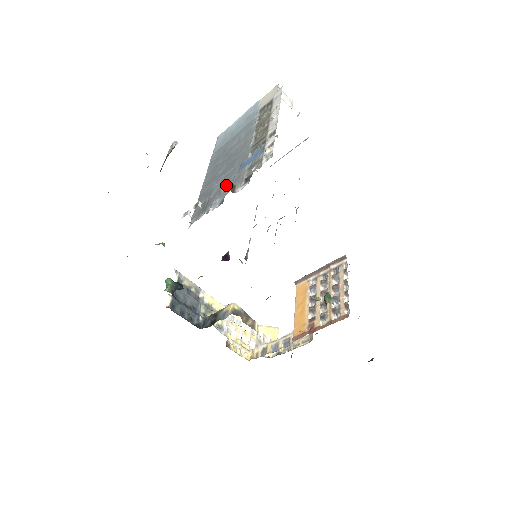
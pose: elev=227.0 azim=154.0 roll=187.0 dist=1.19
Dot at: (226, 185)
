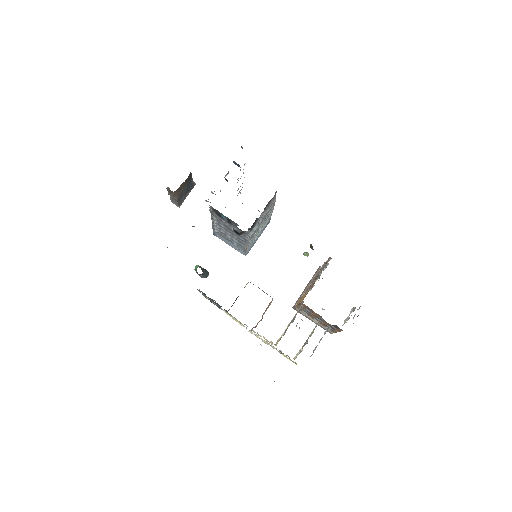
Dot at: (228, 173)
